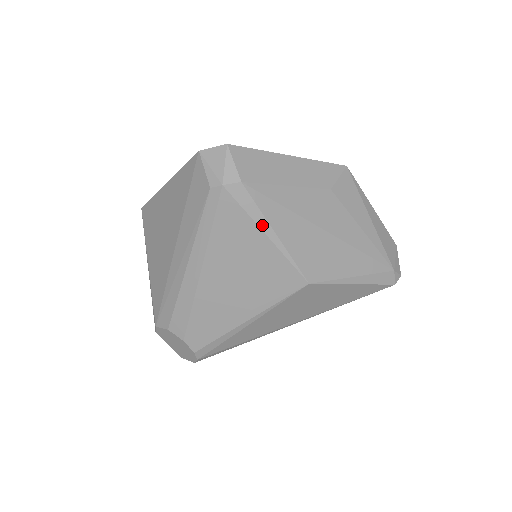
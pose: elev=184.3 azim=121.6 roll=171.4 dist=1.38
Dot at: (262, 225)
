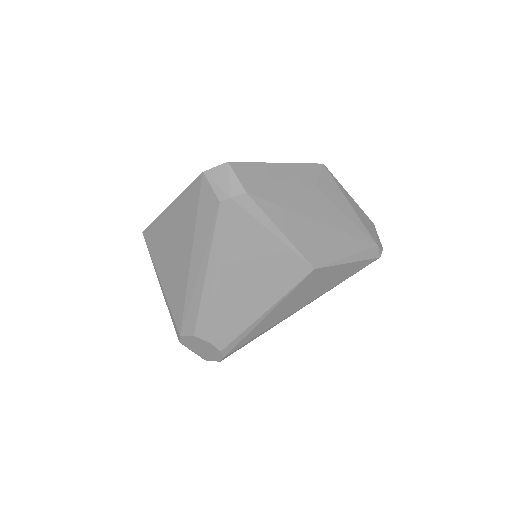
Dot at: (269, 226)
